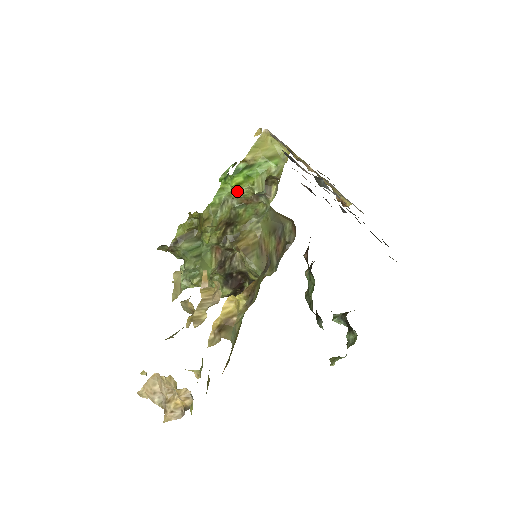
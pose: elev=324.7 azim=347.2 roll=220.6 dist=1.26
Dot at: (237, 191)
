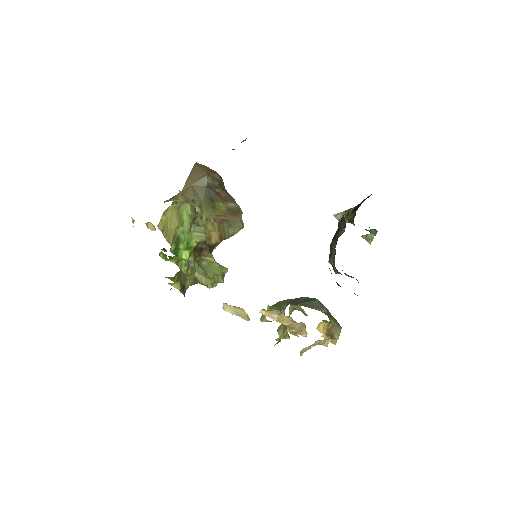
Dot at: occluded
